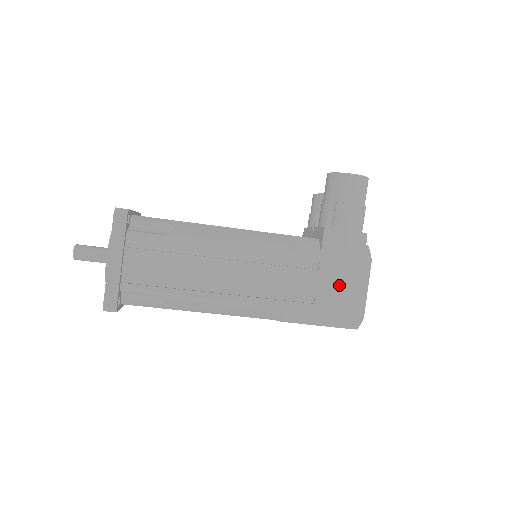
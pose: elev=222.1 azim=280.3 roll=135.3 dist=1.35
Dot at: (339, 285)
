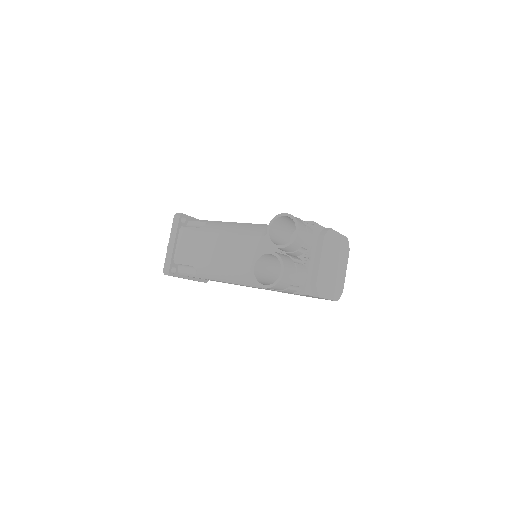
Dot at: occluded
